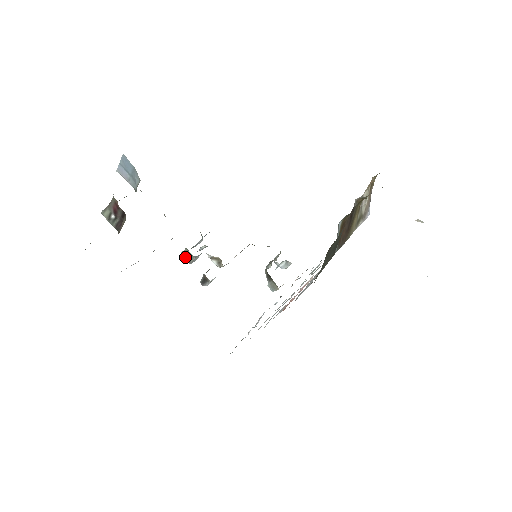
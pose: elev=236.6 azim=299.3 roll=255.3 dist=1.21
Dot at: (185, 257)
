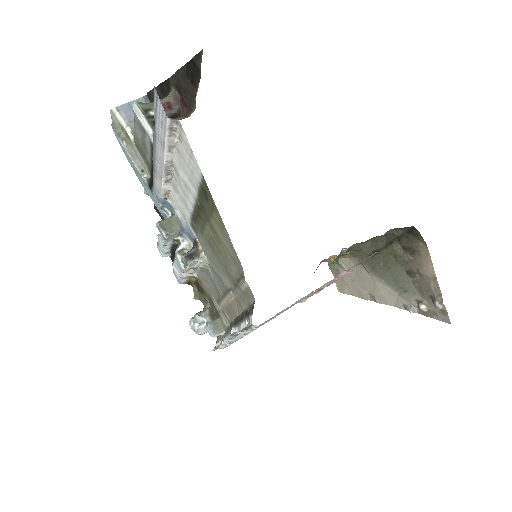
Dot at: (164, 226)
